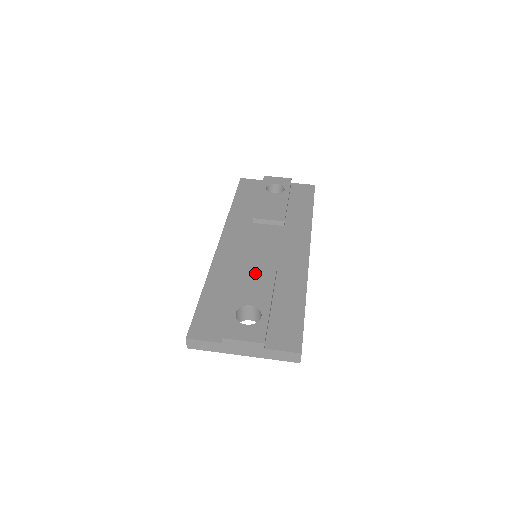
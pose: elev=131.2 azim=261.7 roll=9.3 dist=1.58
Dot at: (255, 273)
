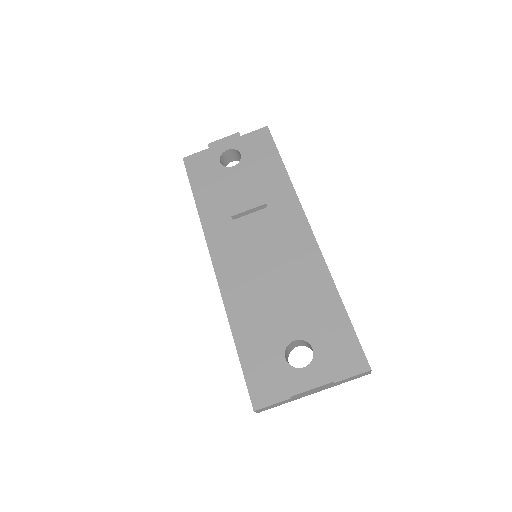
Dot at: (276, 295)
